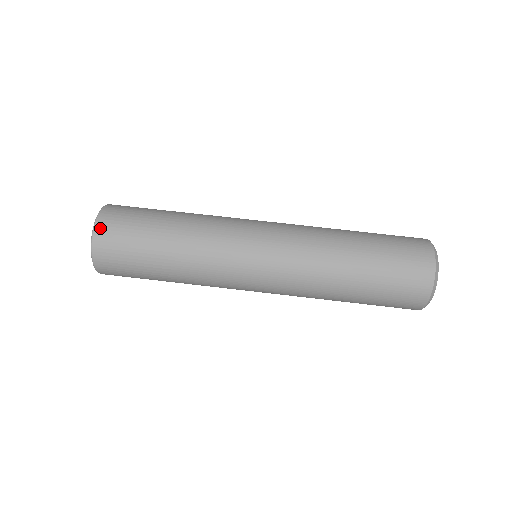
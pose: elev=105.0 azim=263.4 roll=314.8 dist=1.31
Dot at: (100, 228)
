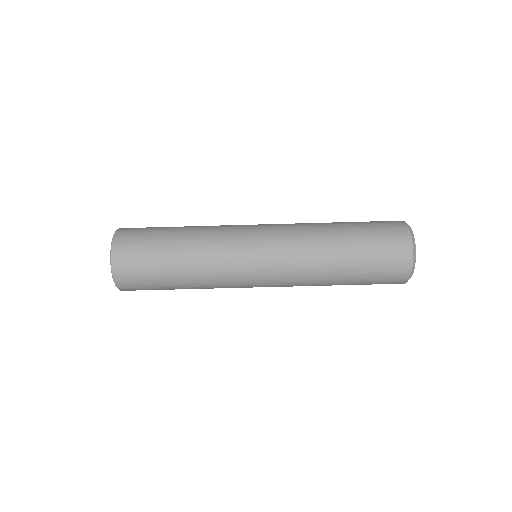
Dot at: (118, 243)
